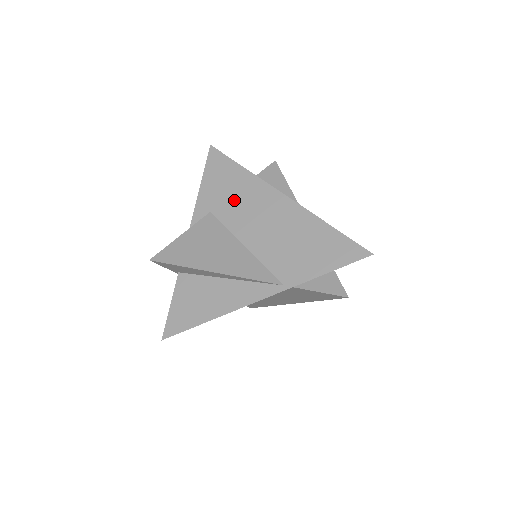
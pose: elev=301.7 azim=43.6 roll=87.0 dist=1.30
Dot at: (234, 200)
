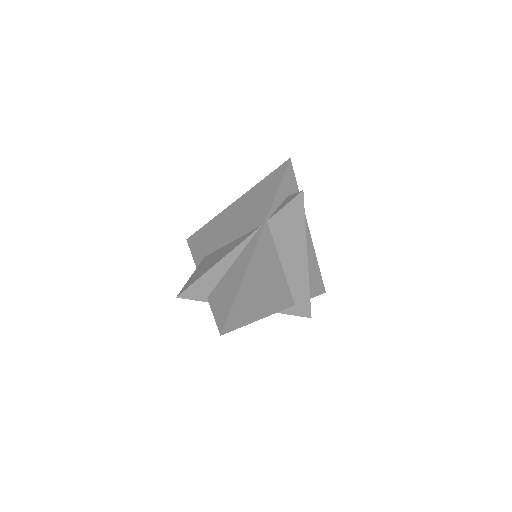
Dot at: (212, 238)
